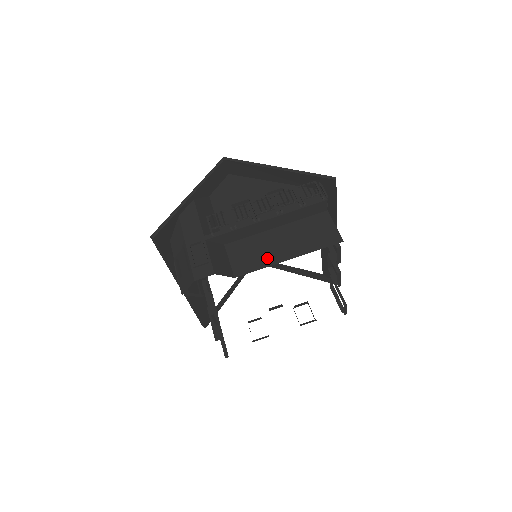
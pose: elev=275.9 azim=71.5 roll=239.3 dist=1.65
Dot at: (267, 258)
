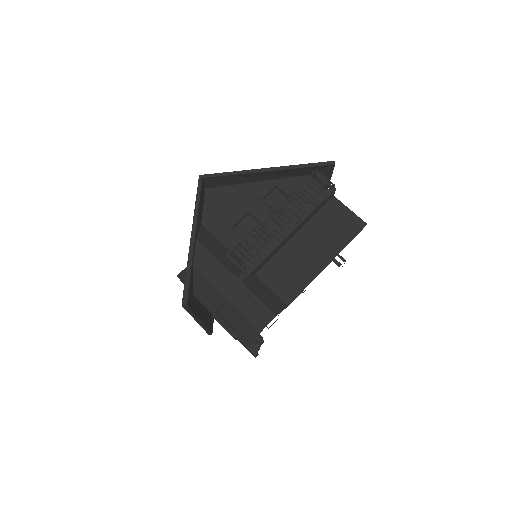
Dot at: (307, 272)
